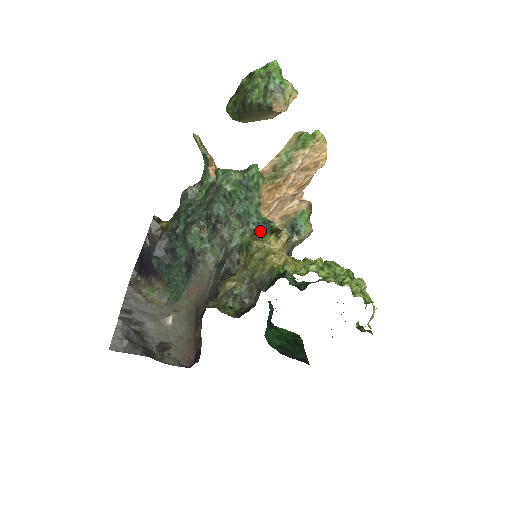
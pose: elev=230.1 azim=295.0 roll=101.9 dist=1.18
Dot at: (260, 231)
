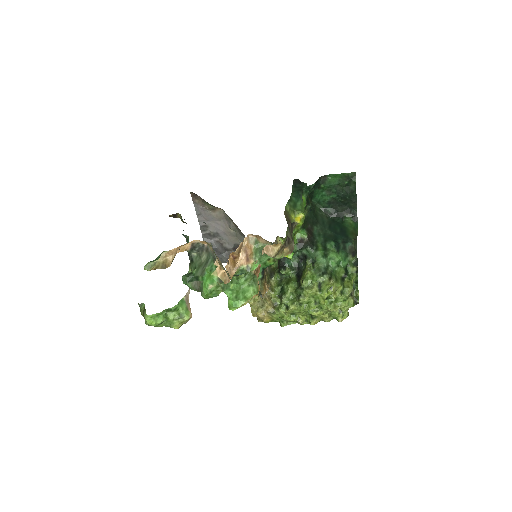
Dot at: occluded
